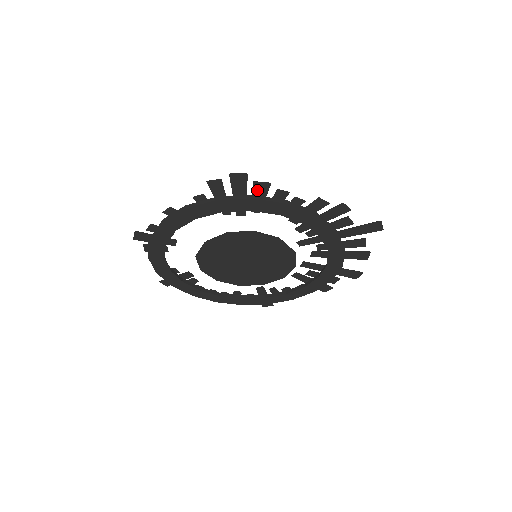
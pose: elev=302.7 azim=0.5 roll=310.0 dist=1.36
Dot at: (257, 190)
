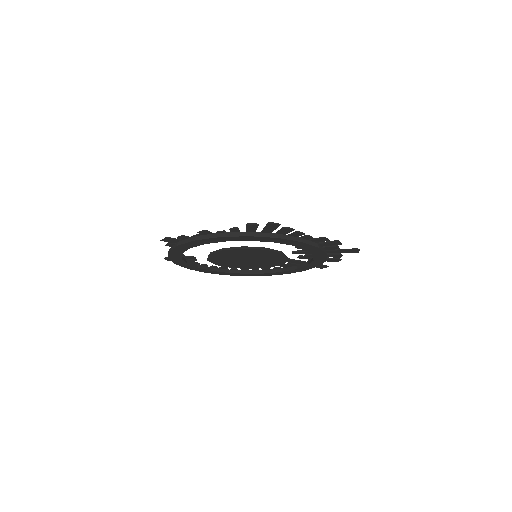
Dot at: (282, 231)
